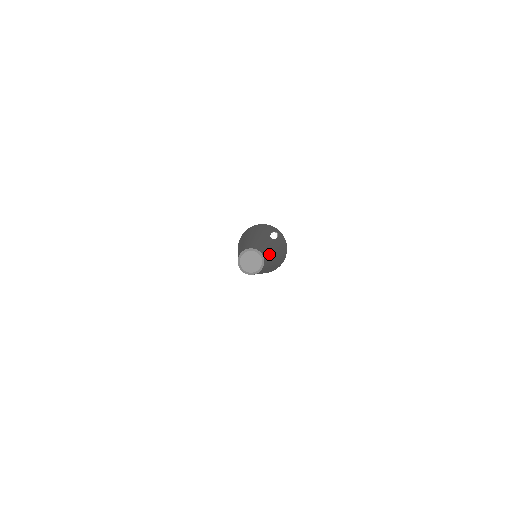
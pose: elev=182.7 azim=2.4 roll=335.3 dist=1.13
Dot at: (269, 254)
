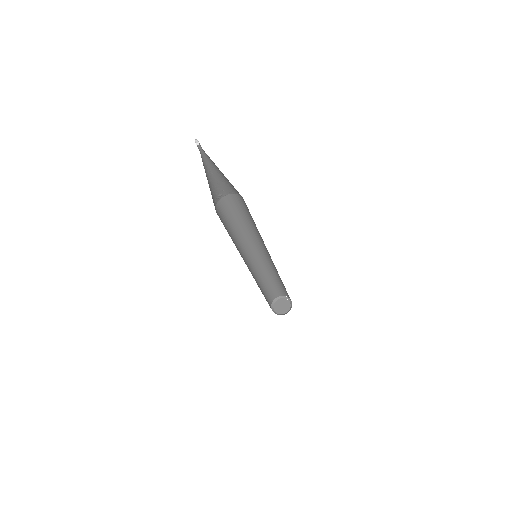
Dot at: occluded
